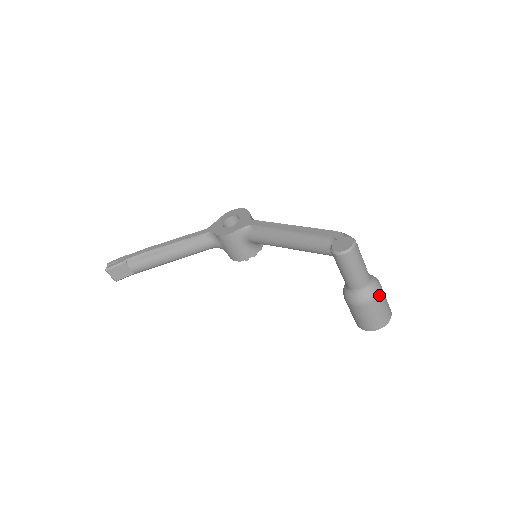
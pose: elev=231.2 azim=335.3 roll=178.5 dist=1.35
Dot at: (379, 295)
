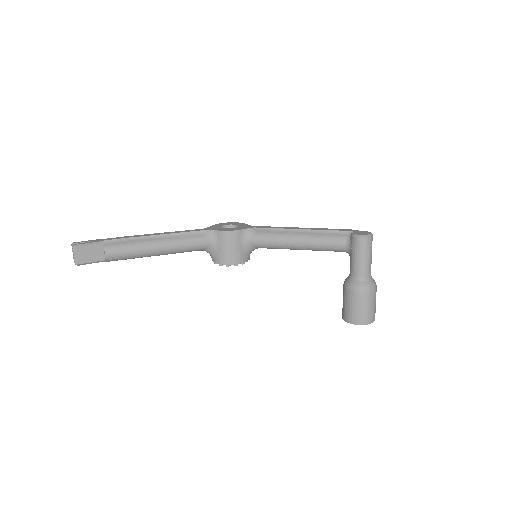
Dot at: (376, 288)
